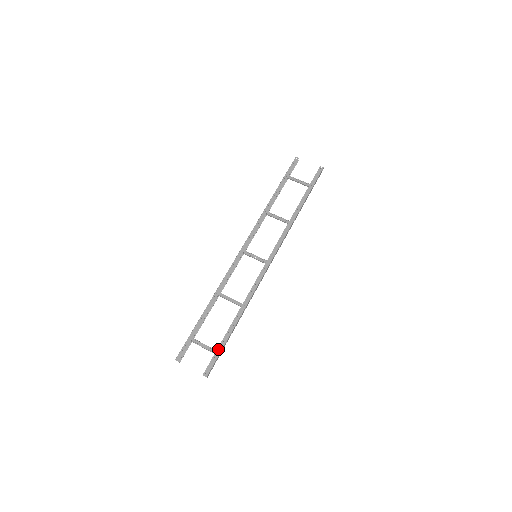
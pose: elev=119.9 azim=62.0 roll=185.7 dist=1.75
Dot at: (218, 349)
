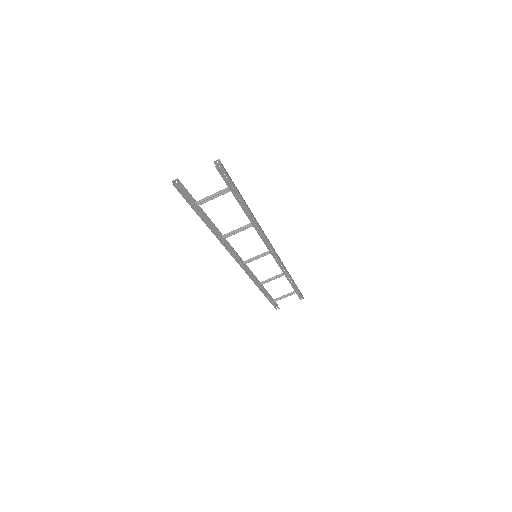
Dot at: (296, 292)
